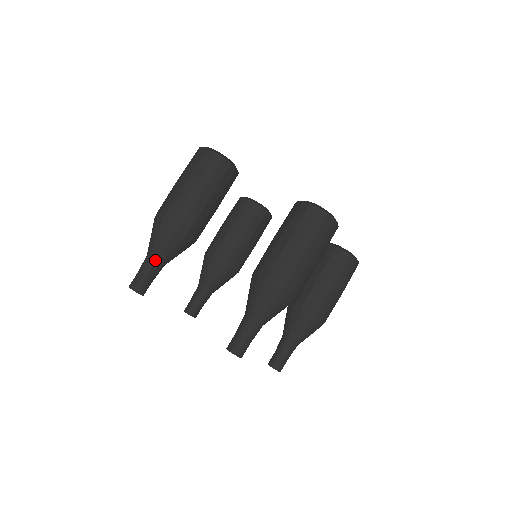
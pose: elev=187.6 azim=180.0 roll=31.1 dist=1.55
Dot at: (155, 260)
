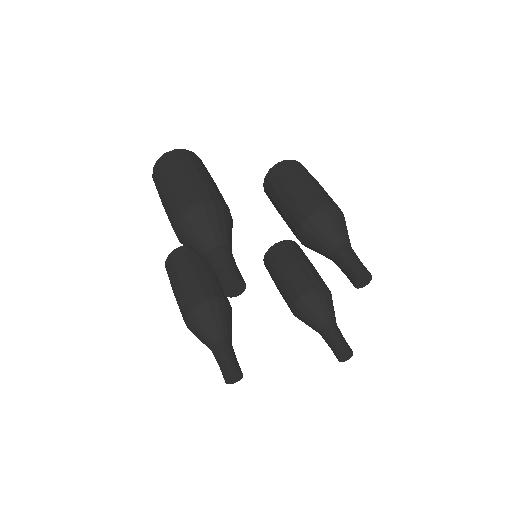
Dot at: (225, 245)
